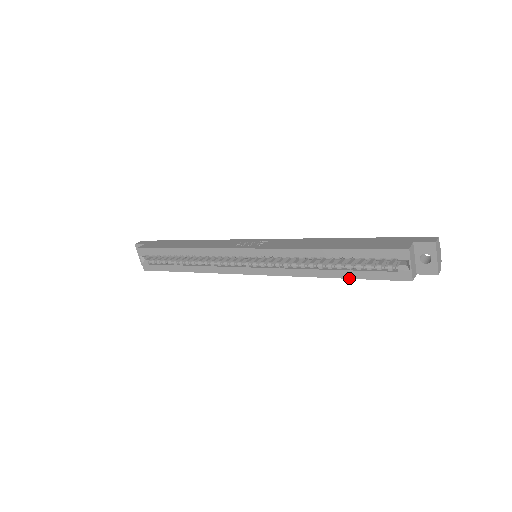
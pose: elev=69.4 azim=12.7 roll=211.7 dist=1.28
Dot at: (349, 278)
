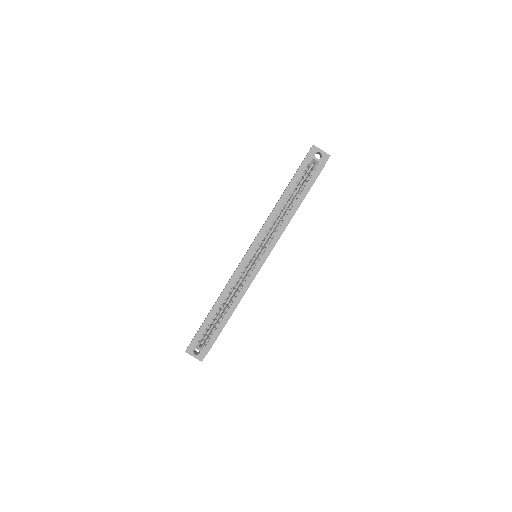
Dot at: occluded
